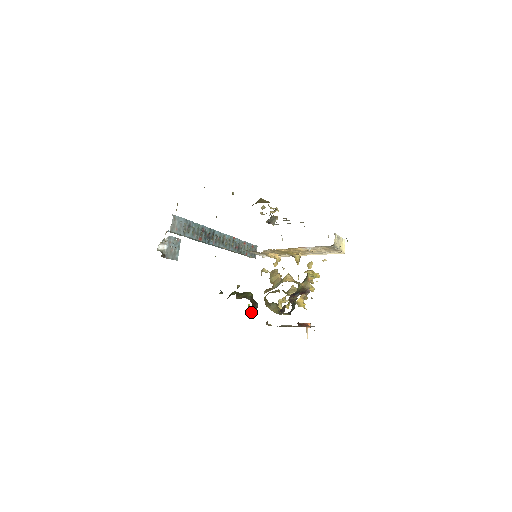
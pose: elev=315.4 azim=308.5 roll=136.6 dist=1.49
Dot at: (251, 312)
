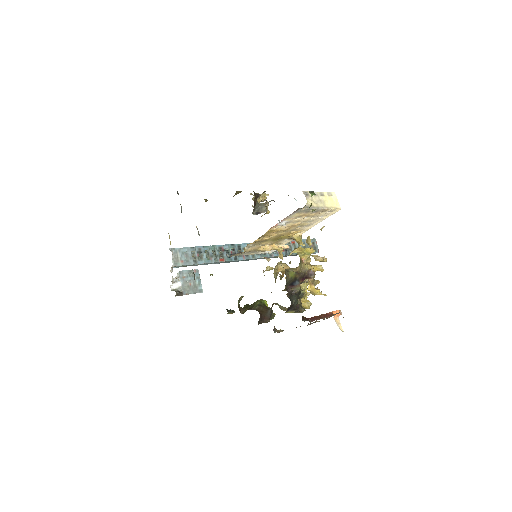
Dot at: (263, 322)
